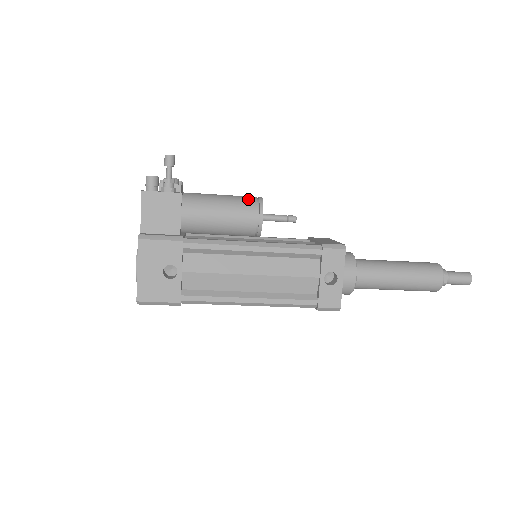
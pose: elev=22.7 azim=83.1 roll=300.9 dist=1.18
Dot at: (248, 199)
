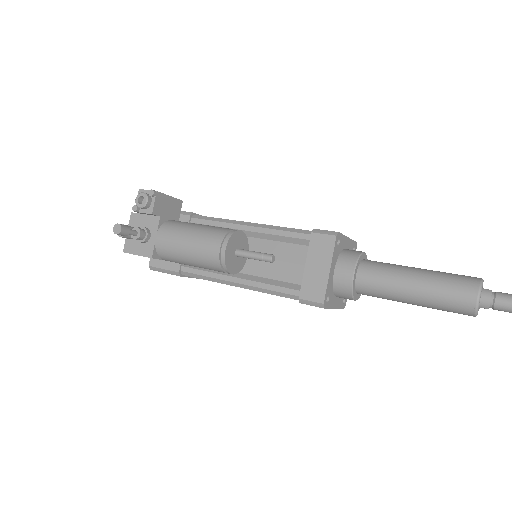
Dot at: (211, 259)
